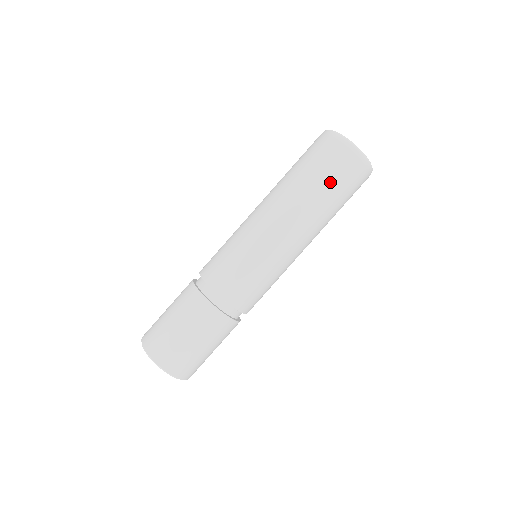
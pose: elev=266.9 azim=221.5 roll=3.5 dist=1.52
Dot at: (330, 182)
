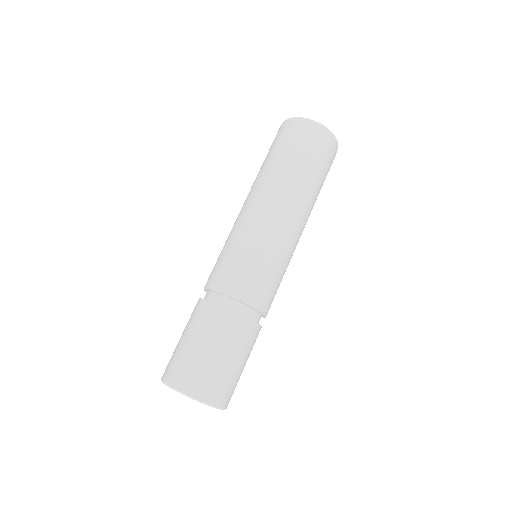
Dot at: (307, 159)
